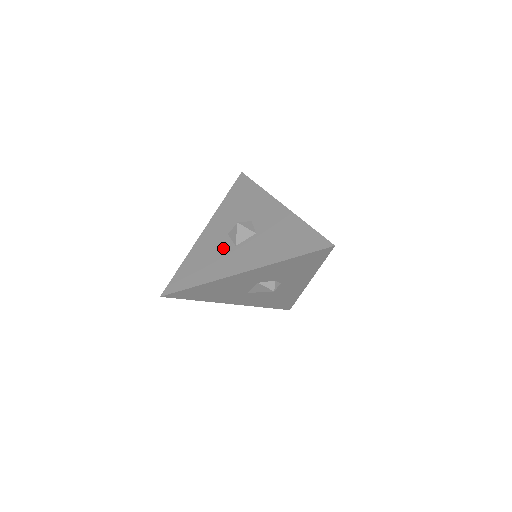
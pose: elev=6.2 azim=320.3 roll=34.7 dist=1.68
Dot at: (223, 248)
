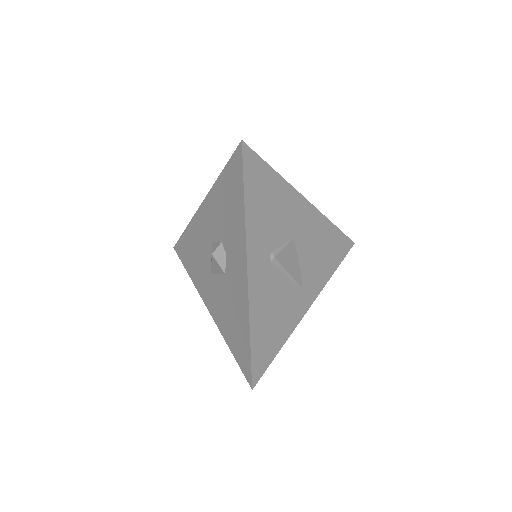
Dot at: occluded
